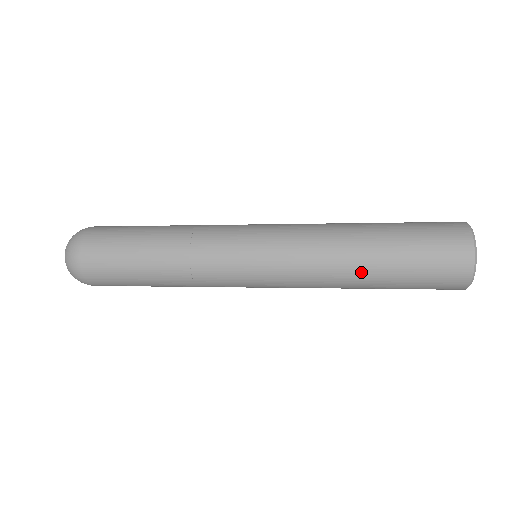
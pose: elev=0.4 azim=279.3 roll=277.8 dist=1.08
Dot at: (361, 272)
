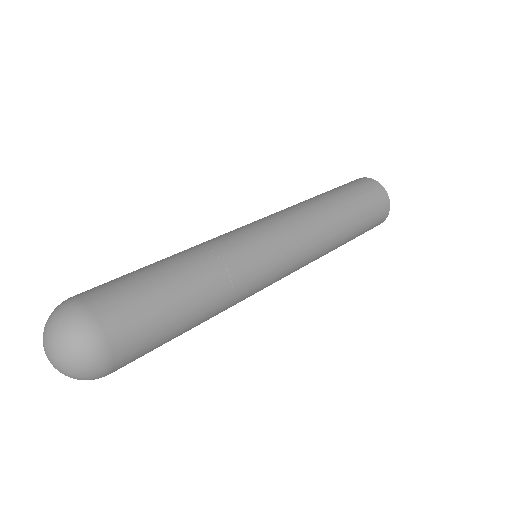
Dot at: (343, 234)
